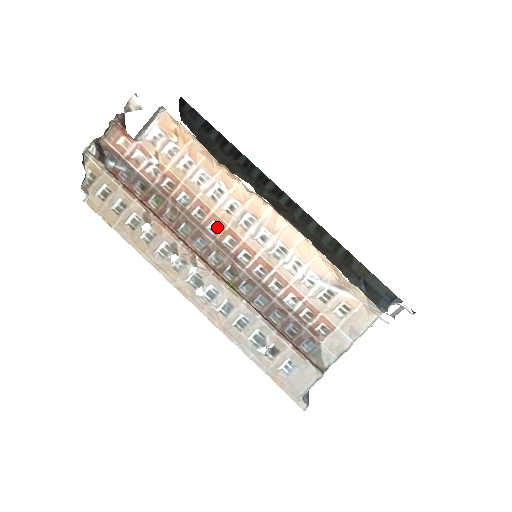
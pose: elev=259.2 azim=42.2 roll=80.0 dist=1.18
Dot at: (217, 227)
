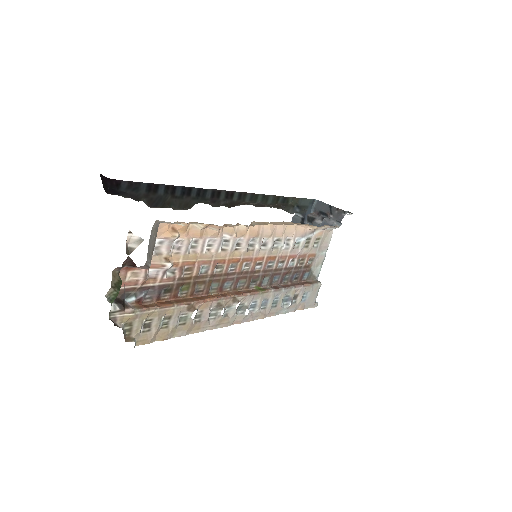
Dot at: (234, 265)
